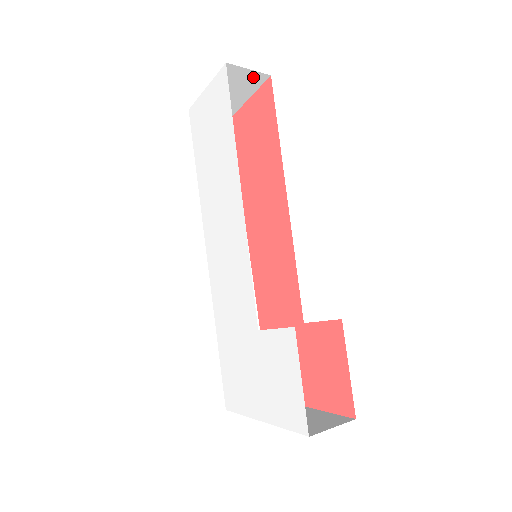
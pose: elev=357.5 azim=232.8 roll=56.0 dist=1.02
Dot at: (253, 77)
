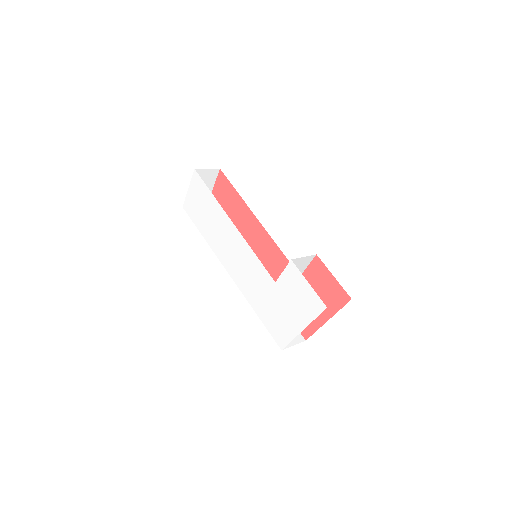
Dot at: (211, 173)
